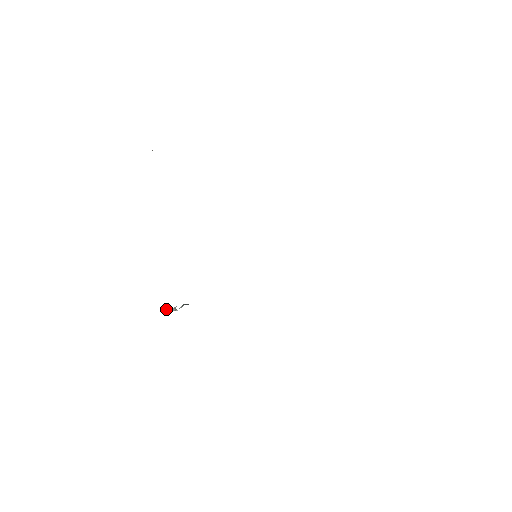
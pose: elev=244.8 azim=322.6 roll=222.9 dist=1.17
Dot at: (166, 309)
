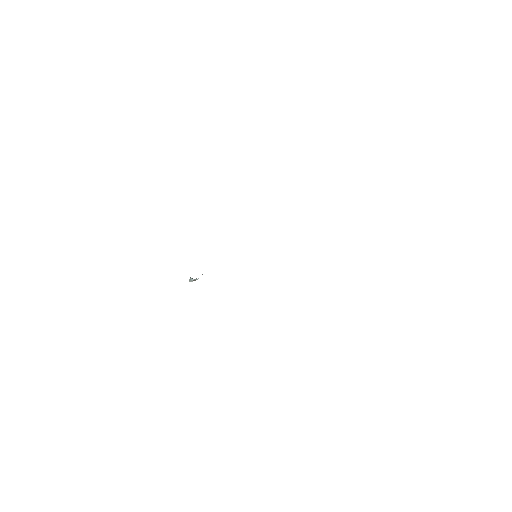
Dot at: (190, 279)
